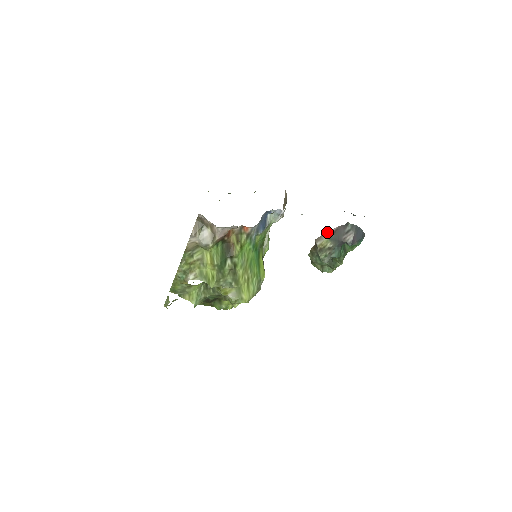
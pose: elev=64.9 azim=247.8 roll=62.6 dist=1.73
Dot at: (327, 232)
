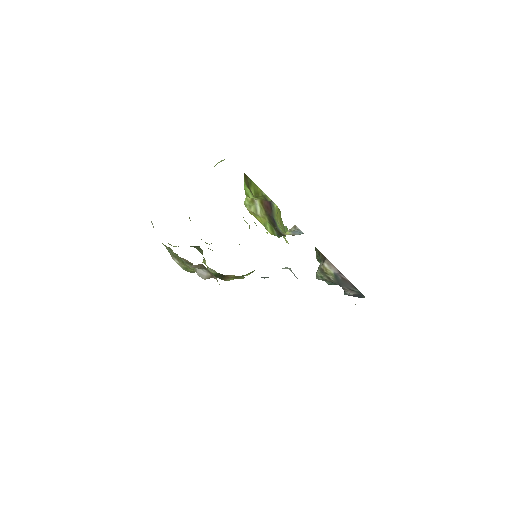
Dot at: occluded
